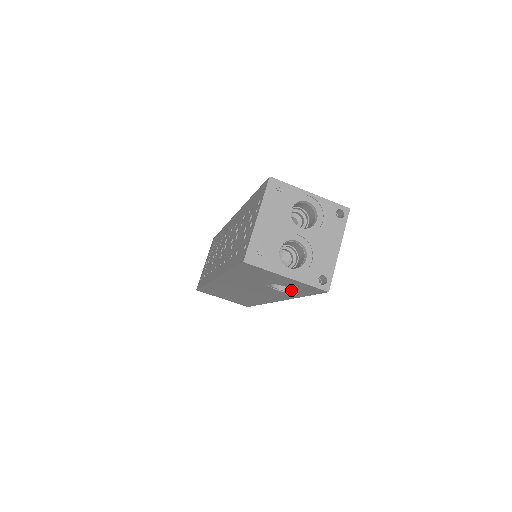
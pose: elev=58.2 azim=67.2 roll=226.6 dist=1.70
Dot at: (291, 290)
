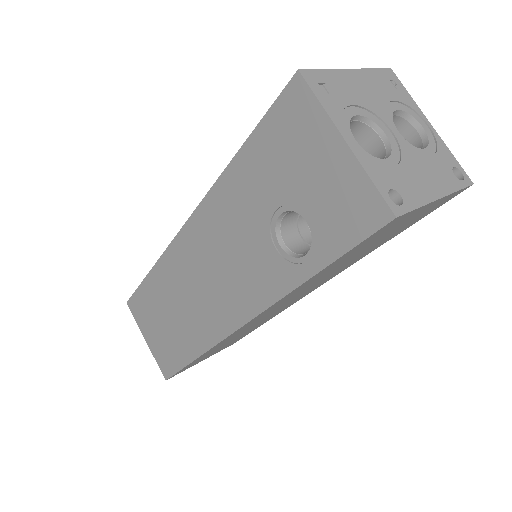
Dot at: (300, 255)
